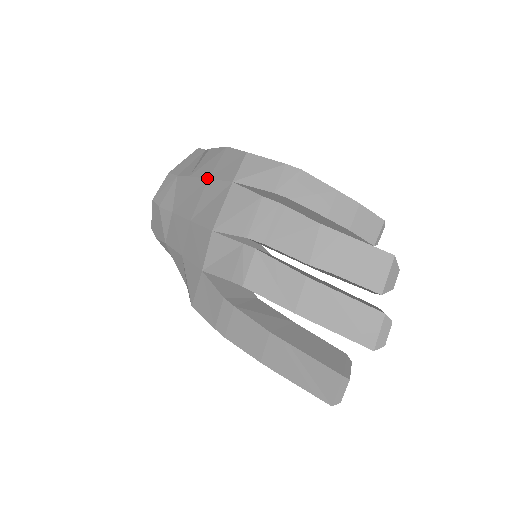
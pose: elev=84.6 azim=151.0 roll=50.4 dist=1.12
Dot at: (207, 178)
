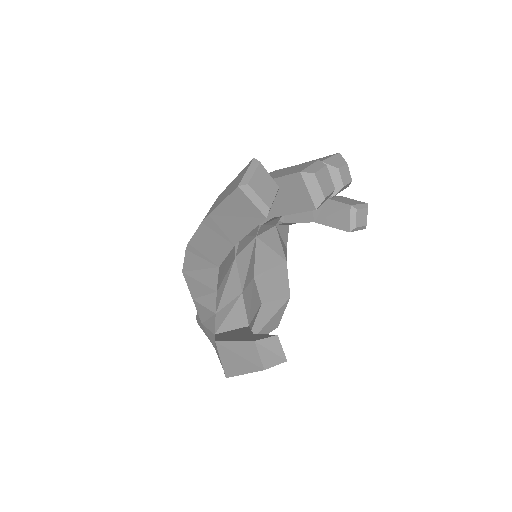
Dot at: occluded
